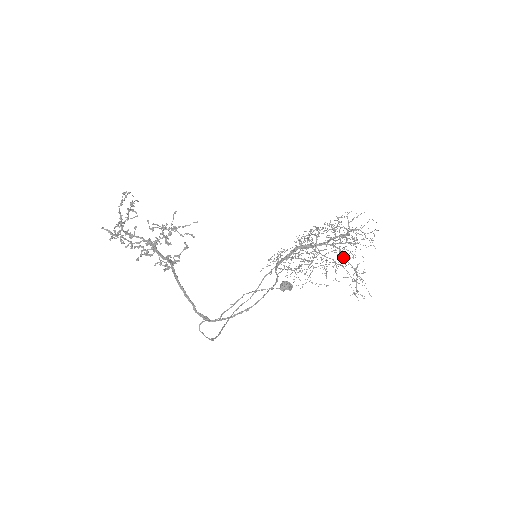
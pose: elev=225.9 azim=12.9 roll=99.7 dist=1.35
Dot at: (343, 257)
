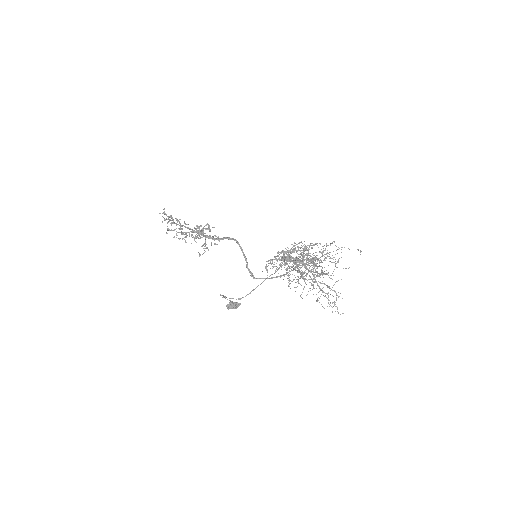
Dot at: occluded
